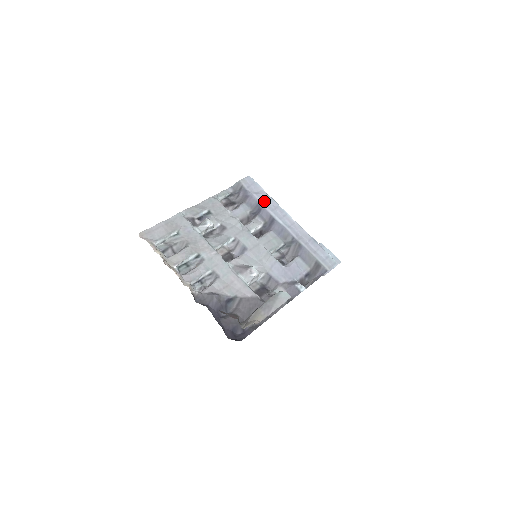
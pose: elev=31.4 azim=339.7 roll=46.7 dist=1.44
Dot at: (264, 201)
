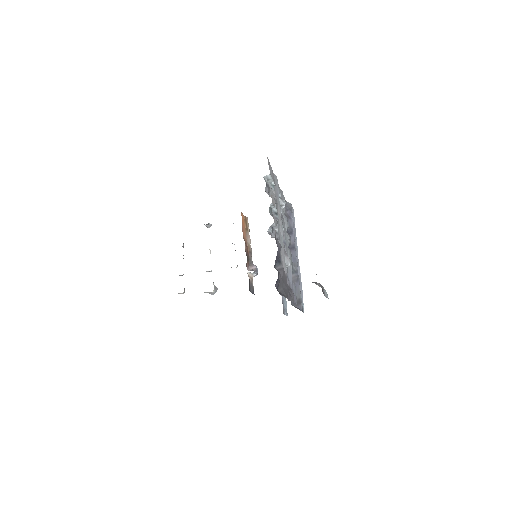
Dot at: occluded
